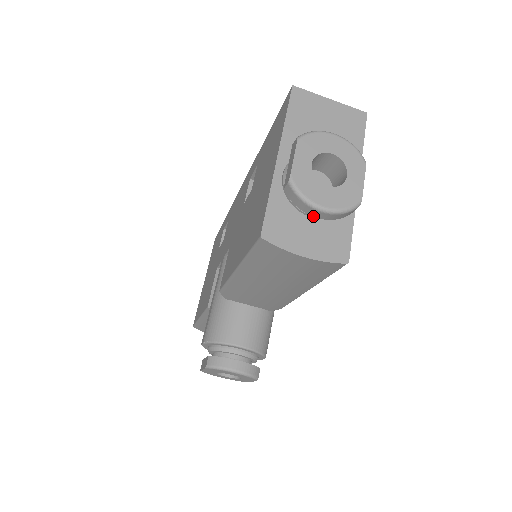
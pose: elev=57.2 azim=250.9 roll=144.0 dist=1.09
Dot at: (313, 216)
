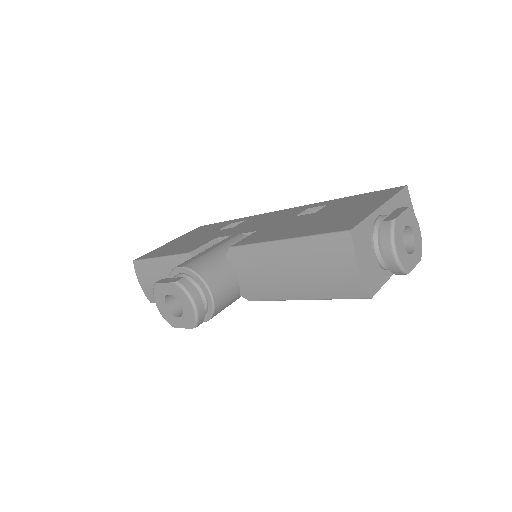
Dot at: (383, 252)
